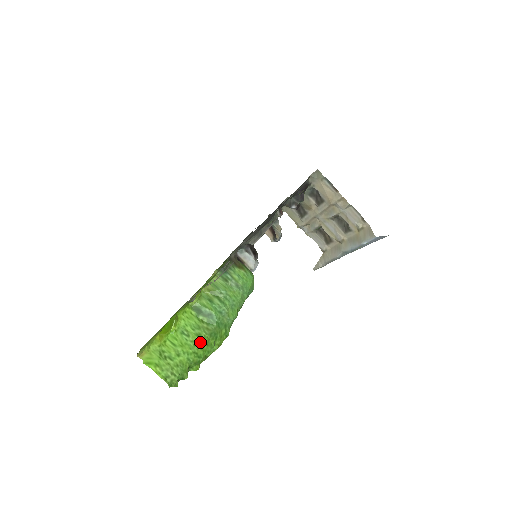
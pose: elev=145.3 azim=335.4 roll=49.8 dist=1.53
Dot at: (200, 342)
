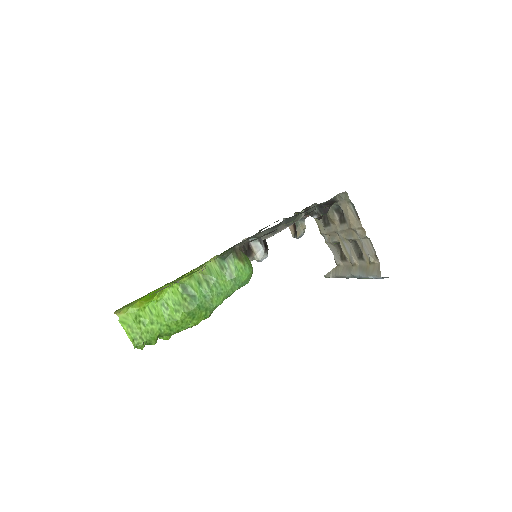
Dot at: (176, 318)
